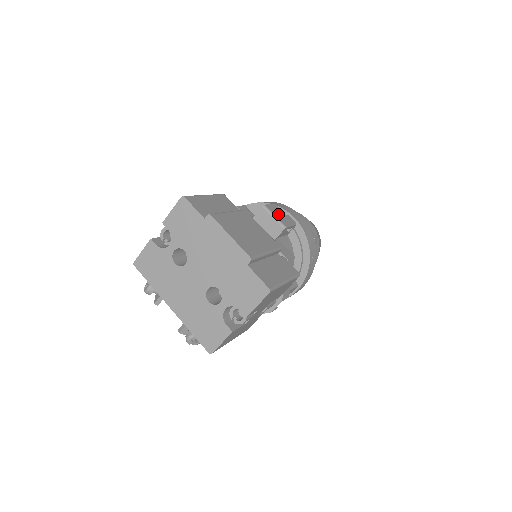
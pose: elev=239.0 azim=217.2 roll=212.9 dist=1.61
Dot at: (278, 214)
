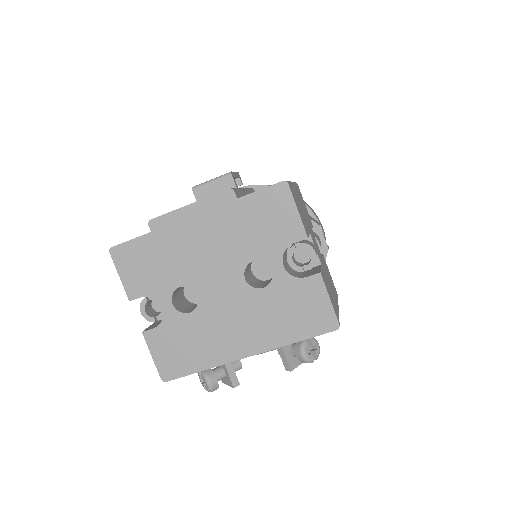
Dot at: occluded
